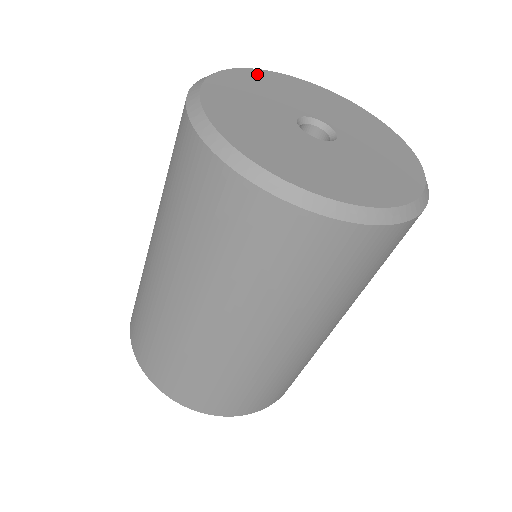
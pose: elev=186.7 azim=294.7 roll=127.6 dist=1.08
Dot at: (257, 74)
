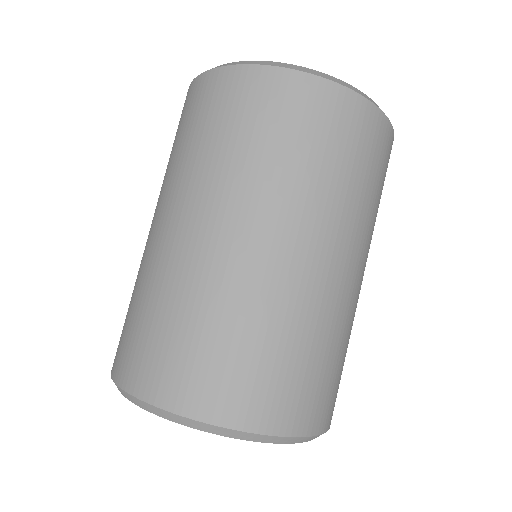
Dot at: occluded
